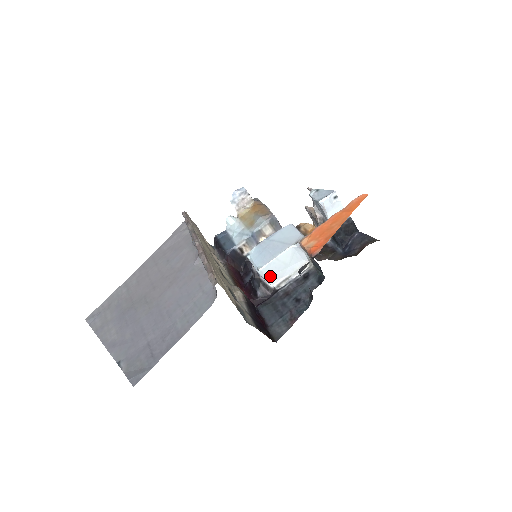
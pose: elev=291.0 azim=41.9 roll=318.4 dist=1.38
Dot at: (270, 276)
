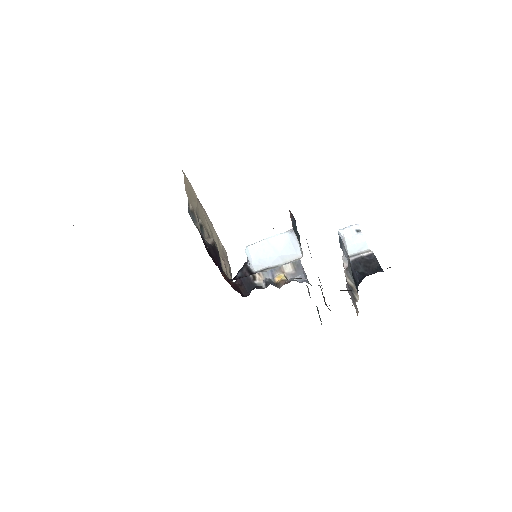
Dot at: (256, 260)
